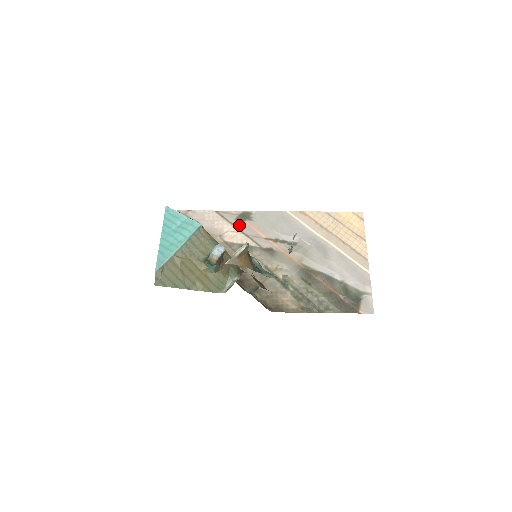
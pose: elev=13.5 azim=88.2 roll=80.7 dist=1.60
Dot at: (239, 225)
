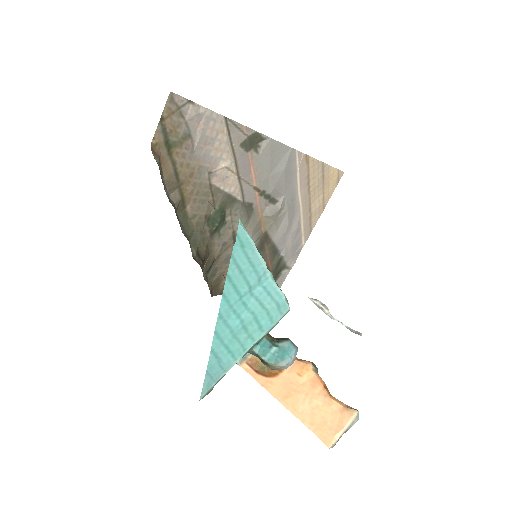
Dot at: (240, 157)
